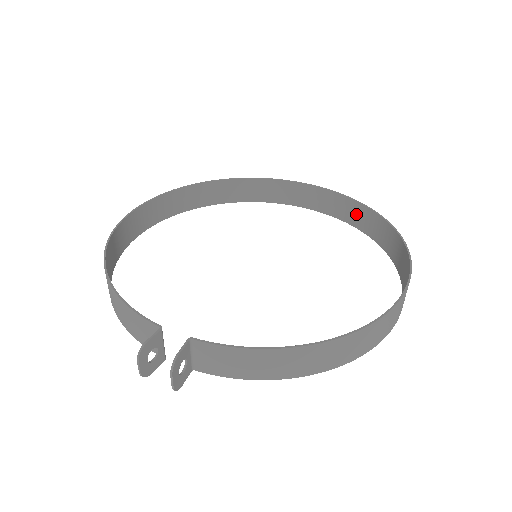
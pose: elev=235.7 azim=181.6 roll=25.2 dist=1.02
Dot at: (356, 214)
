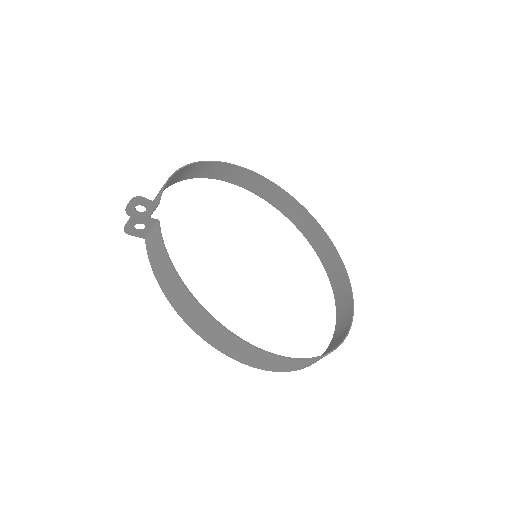
Dot at: (344, 323)
